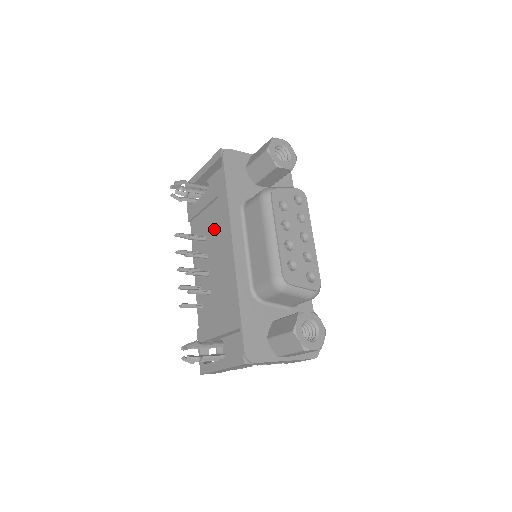
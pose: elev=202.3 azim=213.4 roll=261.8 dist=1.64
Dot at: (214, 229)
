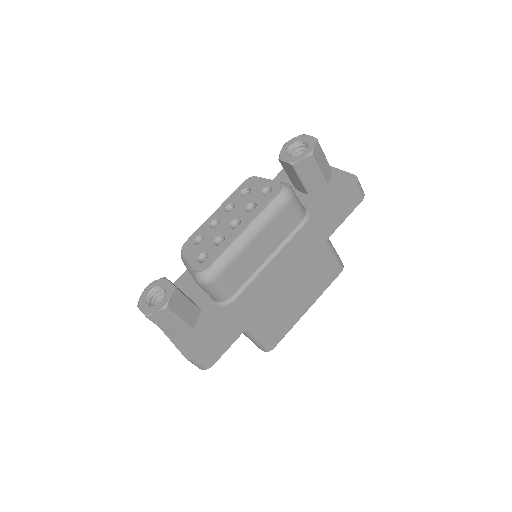
Dot at: occluded
